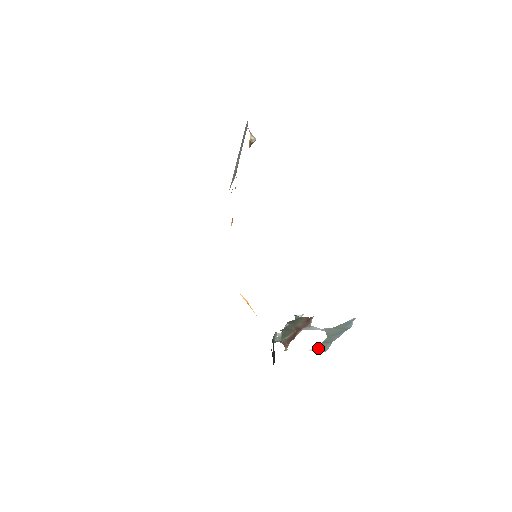
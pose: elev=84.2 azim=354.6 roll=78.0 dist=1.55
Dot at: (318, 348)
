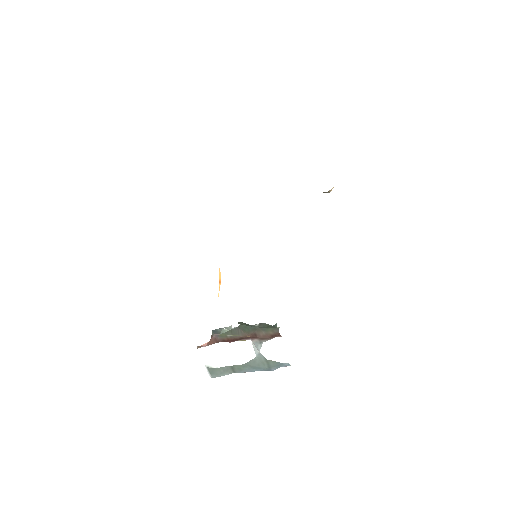
Dot at: (215, 369)
